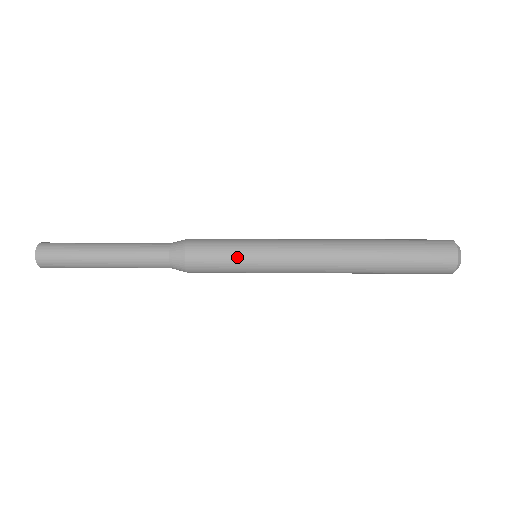
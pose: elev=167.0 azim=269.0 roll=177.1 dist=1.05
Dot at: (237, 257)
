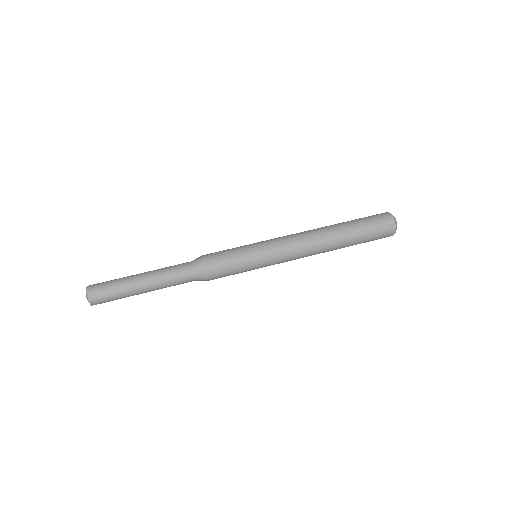
Dot at: (244, 257)
